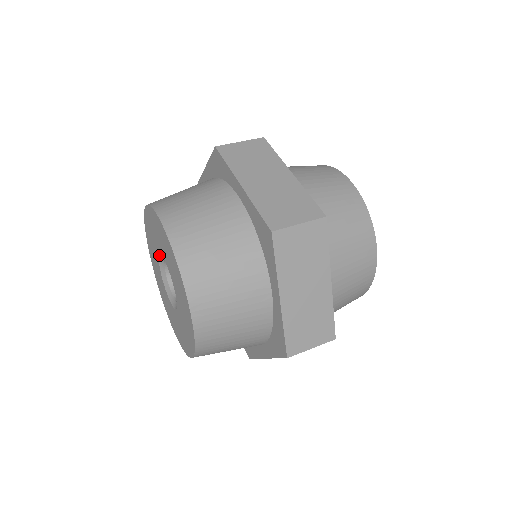
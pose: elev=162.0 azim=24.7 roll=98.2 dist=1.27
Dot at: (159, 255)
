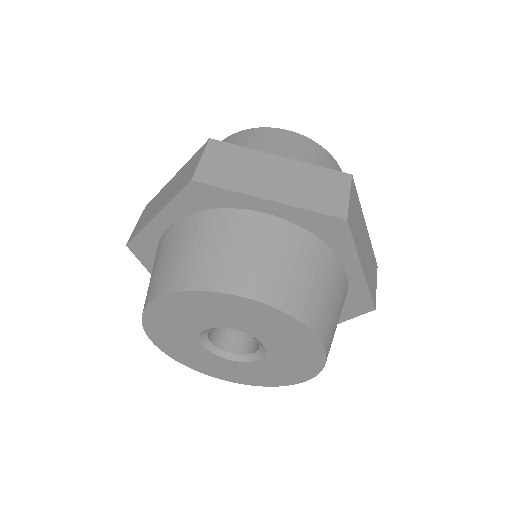
Dot at: (204, 331)
